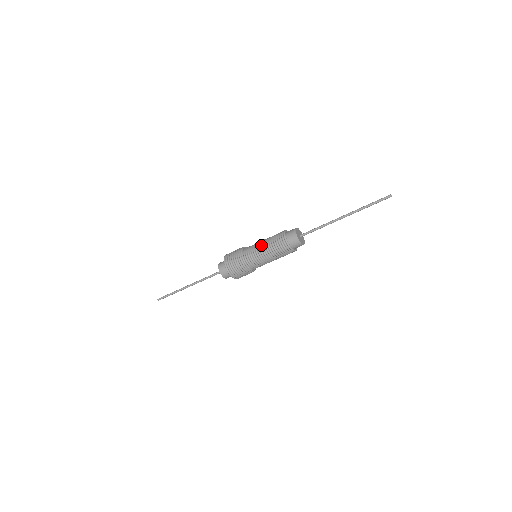
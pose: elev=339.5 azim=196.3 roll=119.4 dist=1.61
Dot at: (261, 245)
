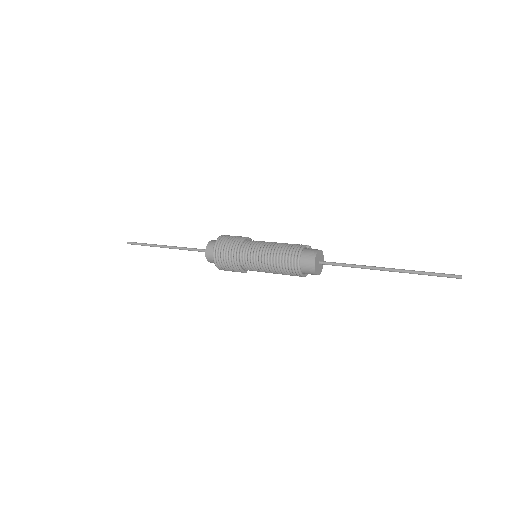
Dot at: (265, 256)
